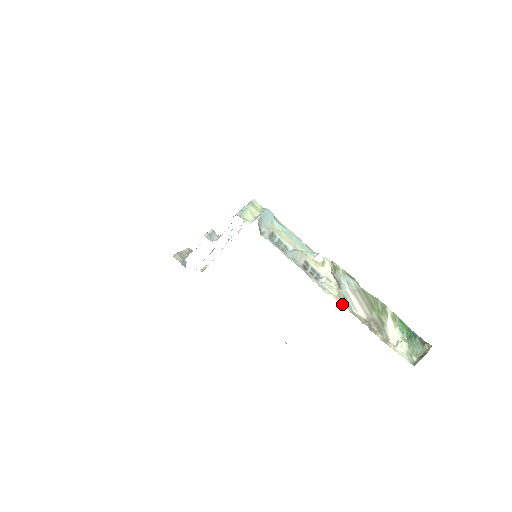
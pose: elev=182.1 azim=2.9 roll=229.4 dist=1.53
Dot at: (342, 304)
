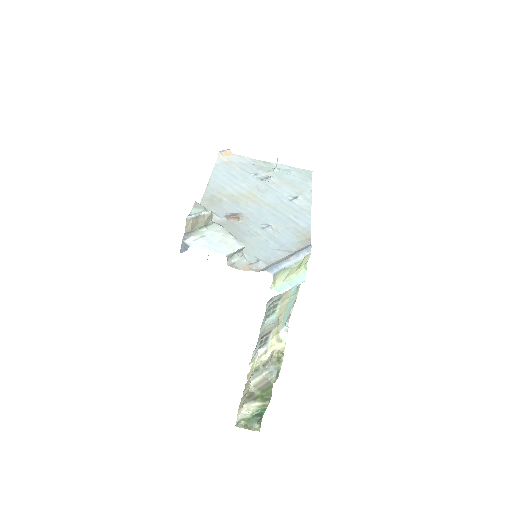
Dot at: (249, 376)
